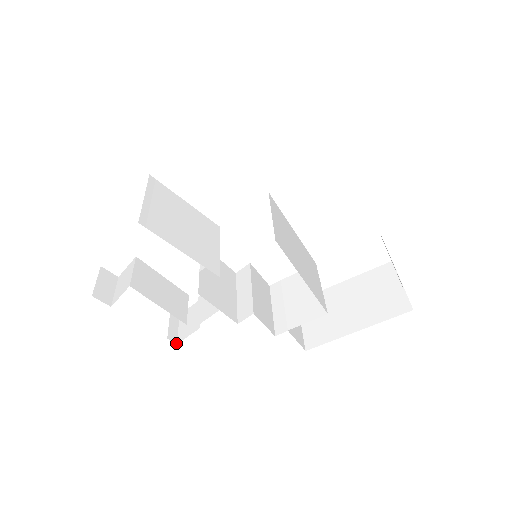
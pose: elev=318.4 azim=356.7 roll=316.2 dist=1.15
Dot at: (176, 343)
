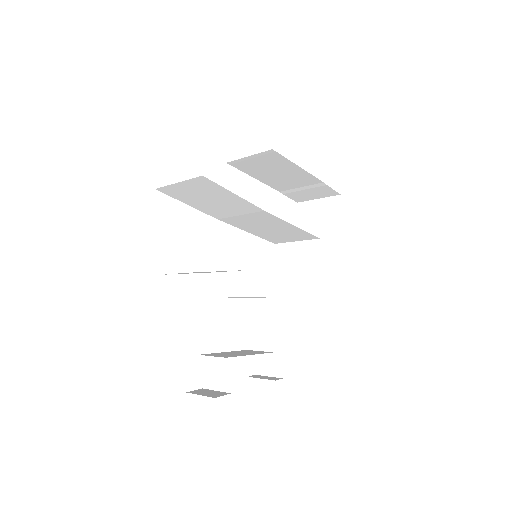
Dot at: occluded
